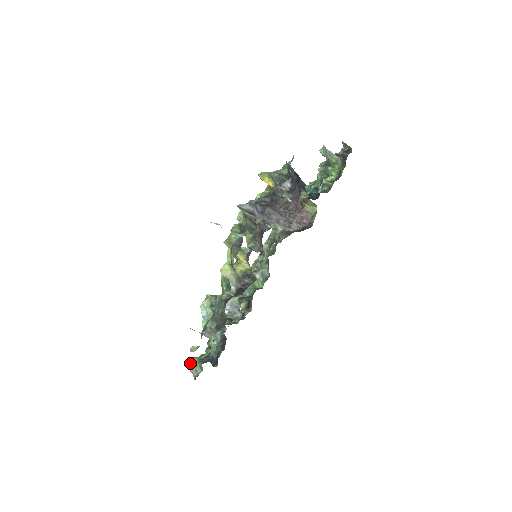
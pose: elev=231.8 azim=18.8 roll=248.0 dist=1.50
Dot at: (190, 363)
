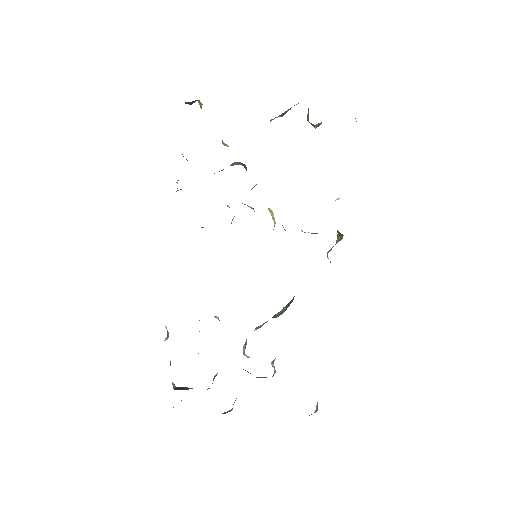
Dot at: occluded
